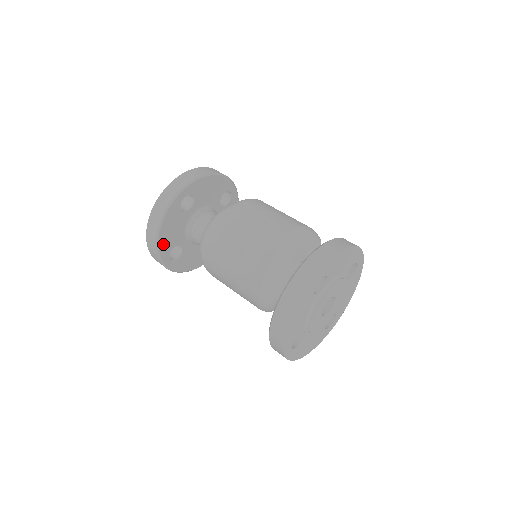
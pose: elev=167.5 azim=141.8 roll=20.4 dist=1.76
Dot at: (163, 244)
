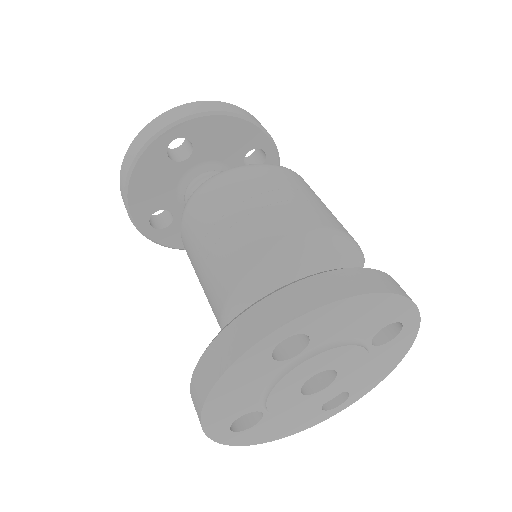
Dot at: (137, 202)
